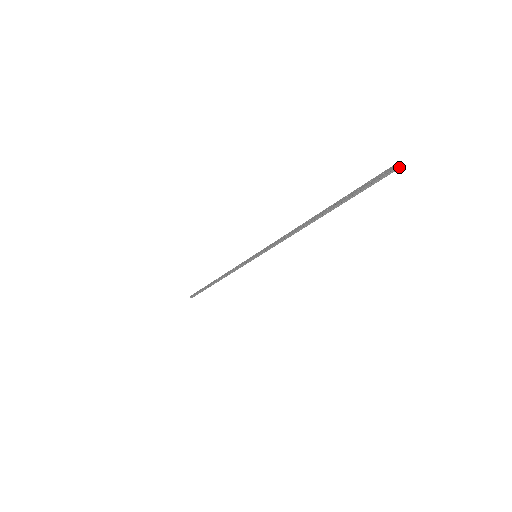
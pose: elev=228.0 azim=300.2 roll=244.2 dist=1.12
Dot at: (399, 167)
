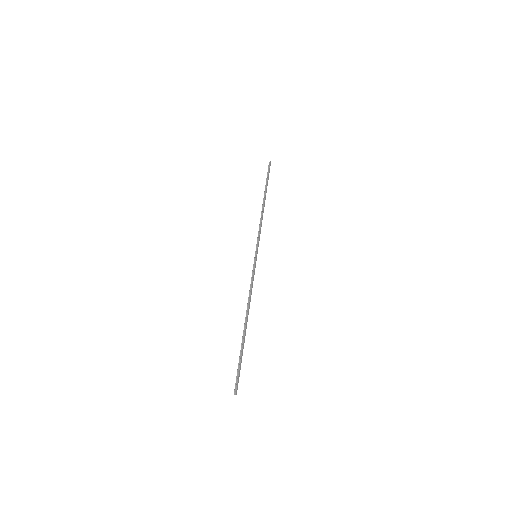
Dot at: occluded
